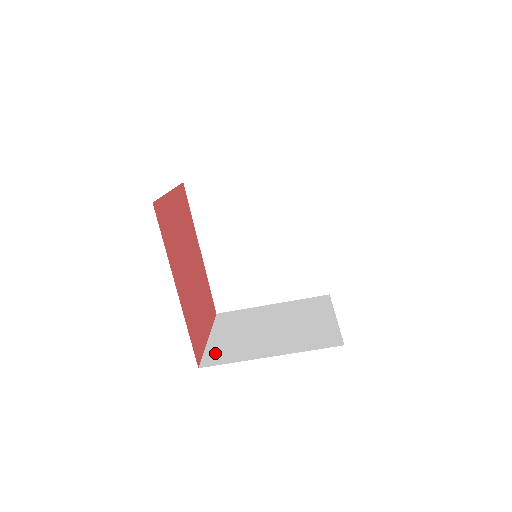
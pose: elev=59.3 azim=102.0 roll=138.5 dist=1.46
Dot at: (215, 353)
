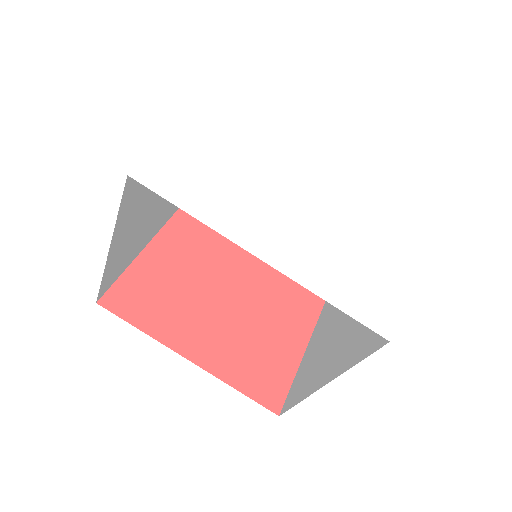
Dot at: (297, 384)
